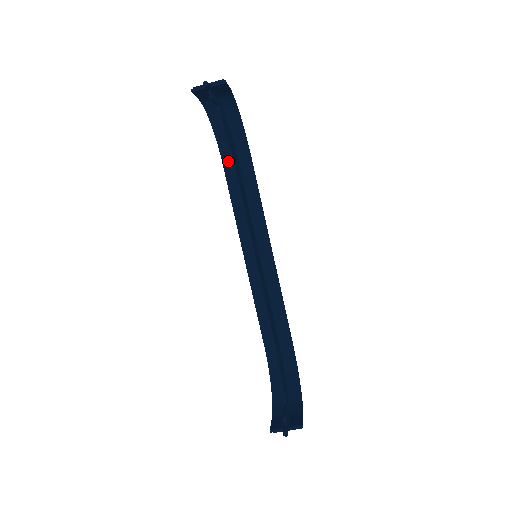
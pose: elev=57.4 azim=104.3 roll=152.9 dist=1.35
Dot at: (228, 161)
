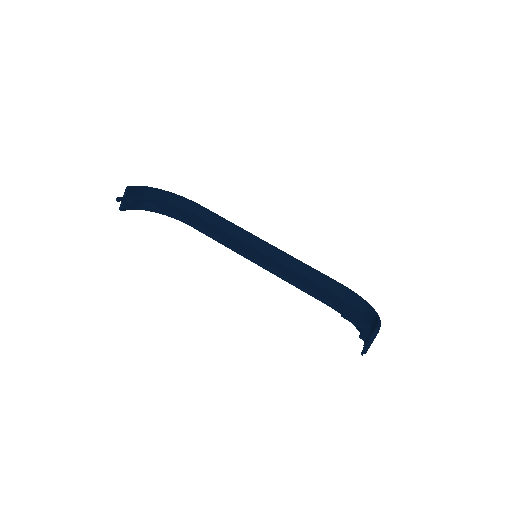
Dot at: occluded
